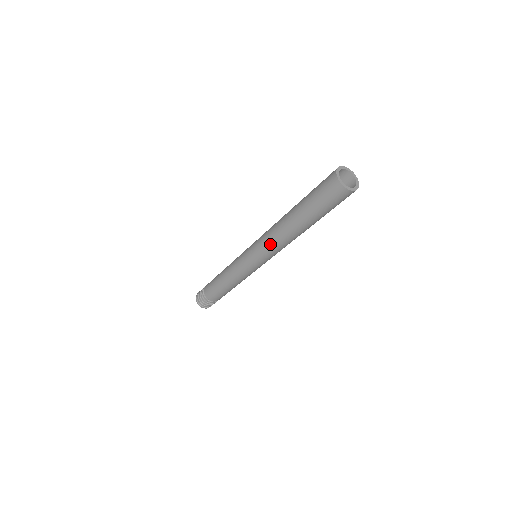
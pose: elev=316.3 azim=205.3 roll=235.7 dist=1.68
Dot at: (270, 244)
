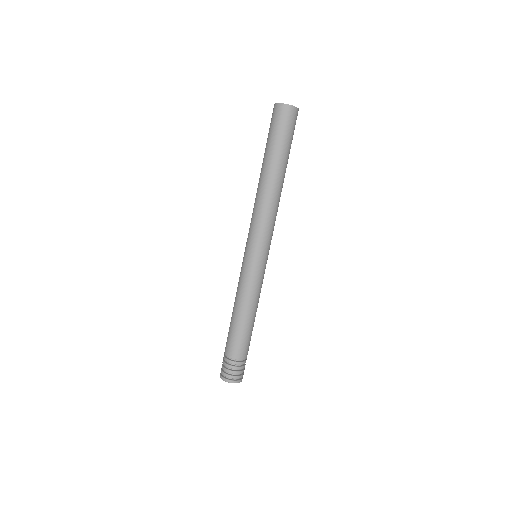
Dot at: (254, 215)
